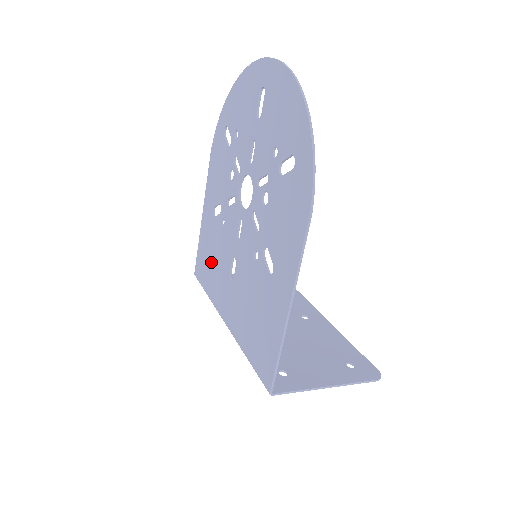
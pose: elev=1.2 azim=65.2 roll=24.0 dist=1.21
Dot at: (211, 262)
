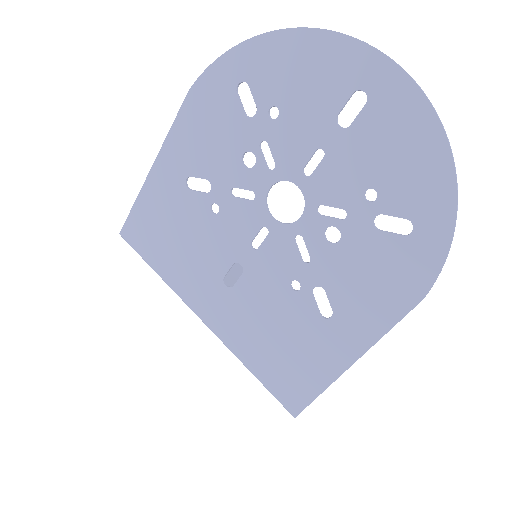
Dot at: (174, 241)
